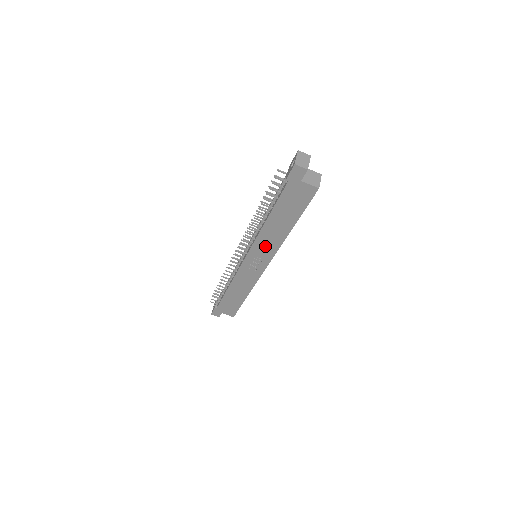
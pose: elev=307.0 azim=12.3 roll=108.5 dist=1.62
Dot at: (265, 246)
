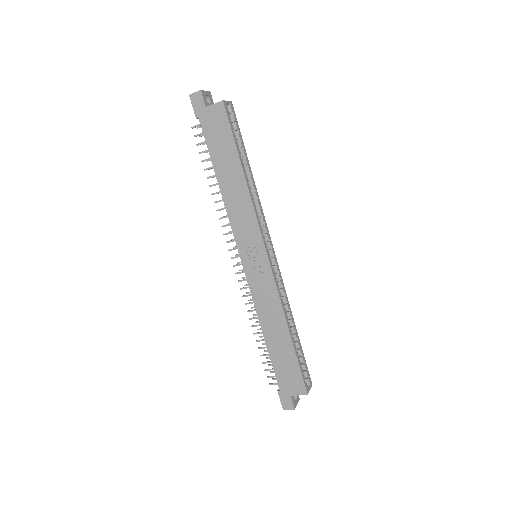
Dot at: (243, 222)
